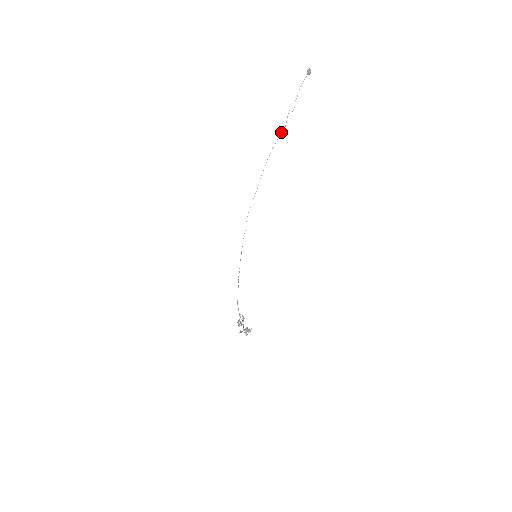
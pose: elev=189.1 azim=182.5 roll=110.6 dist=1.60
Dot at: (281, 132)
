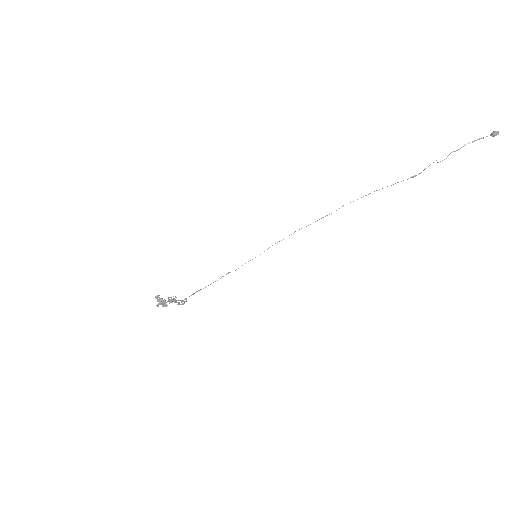
Dot at: occluded
